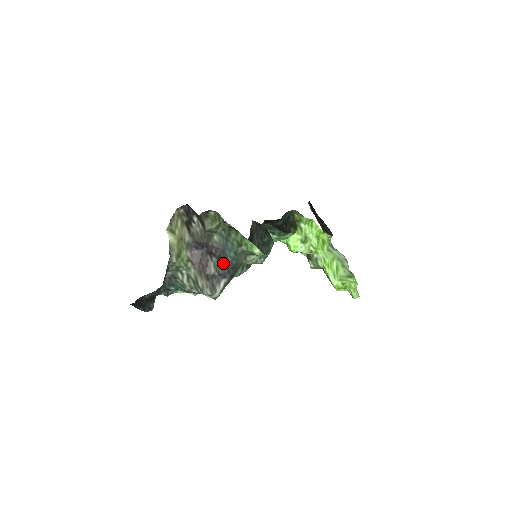
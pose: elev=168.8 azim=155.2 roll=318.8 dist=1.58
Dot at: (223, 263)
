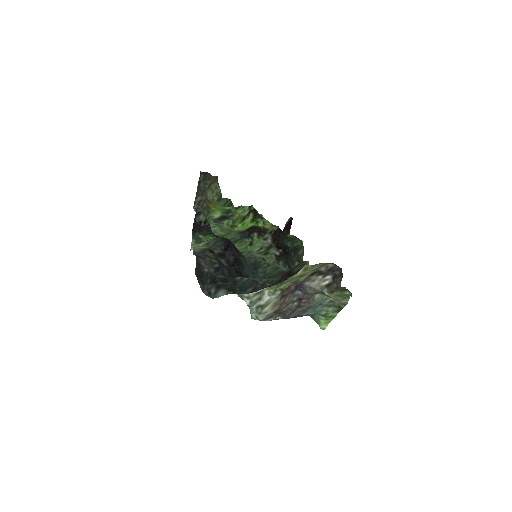
Dot at: (297, 311)
